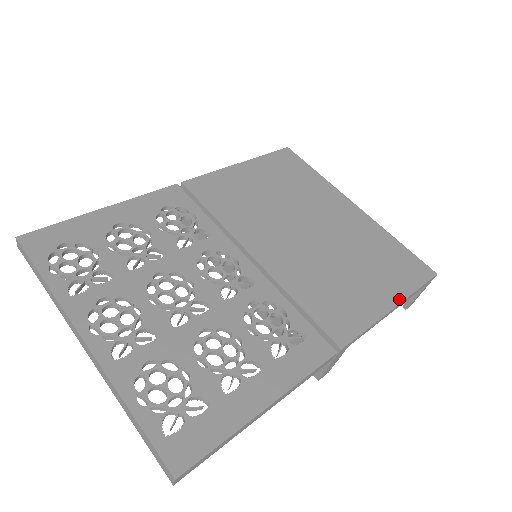
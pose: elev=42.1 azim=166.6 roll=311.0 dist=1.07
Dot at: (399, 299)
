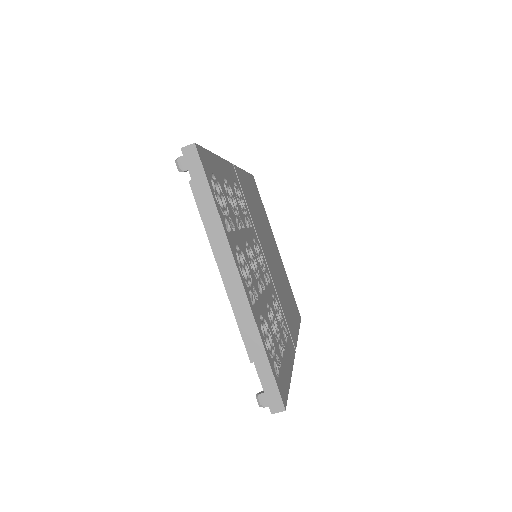
Dot at: occluded
